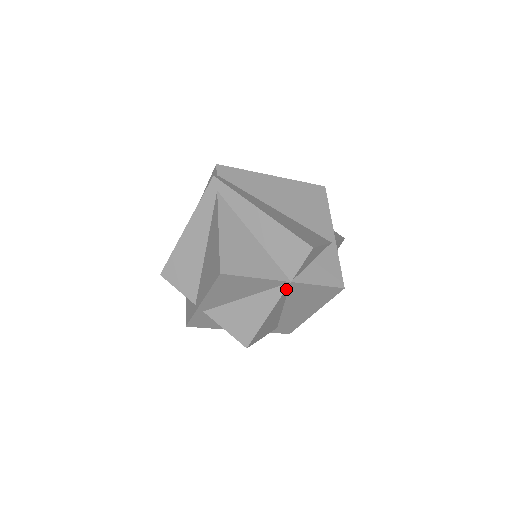
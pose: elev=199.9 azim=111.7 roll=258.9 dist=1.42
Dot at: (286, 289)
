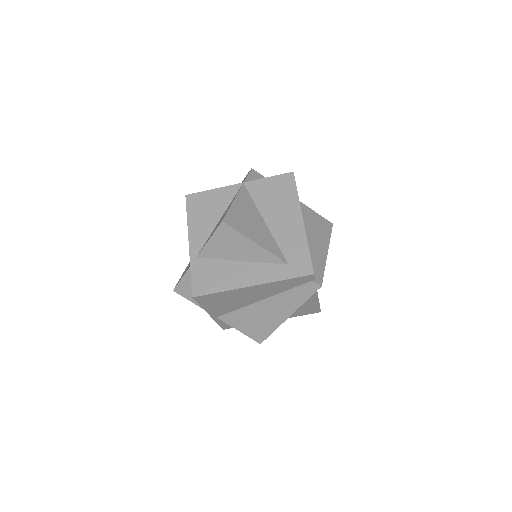
Dot at: (243, 188)
